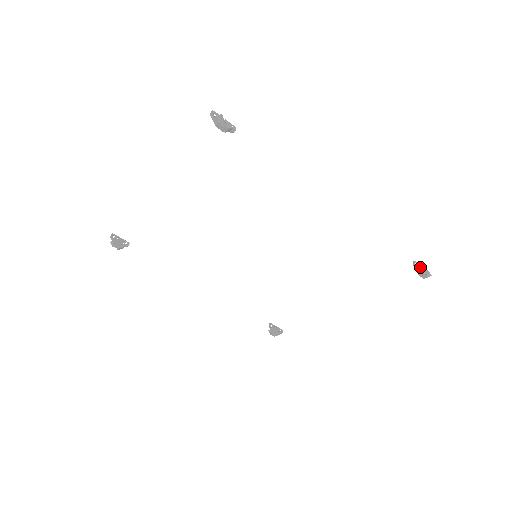
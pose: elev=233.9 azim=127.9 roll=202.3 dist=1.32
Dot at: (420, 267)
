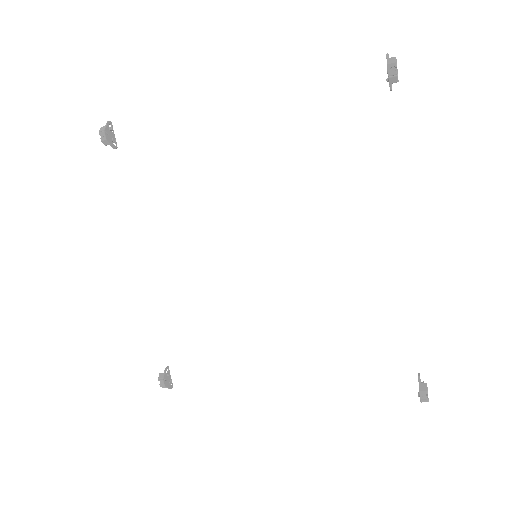
Dot at: occluded
